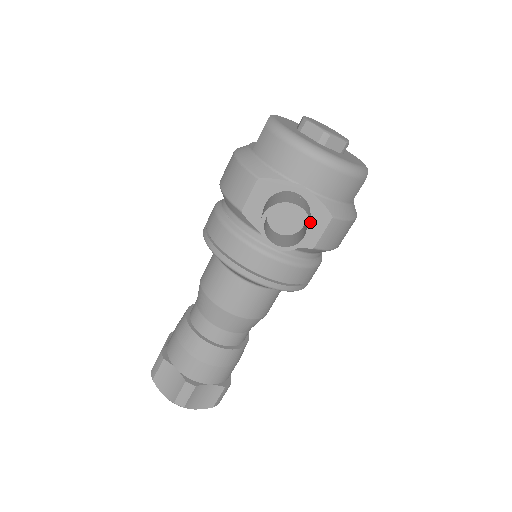
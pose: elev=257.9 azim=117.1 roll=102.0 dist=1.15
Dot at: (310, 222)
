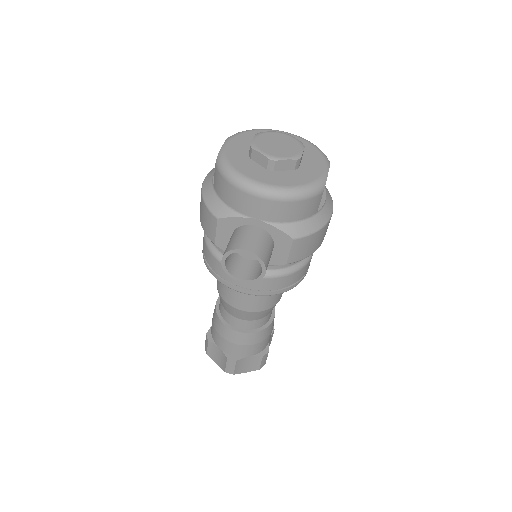
Dot at: (262, 261)
